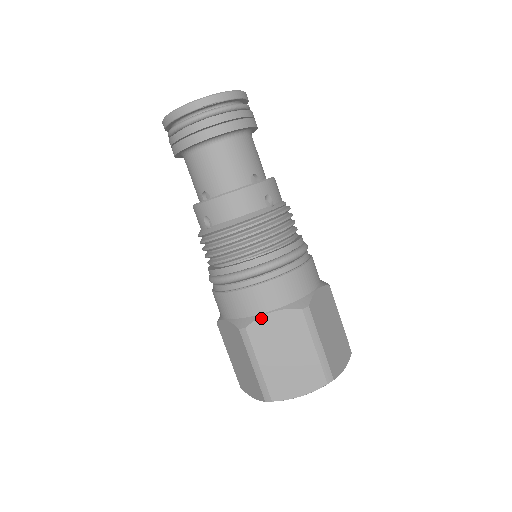
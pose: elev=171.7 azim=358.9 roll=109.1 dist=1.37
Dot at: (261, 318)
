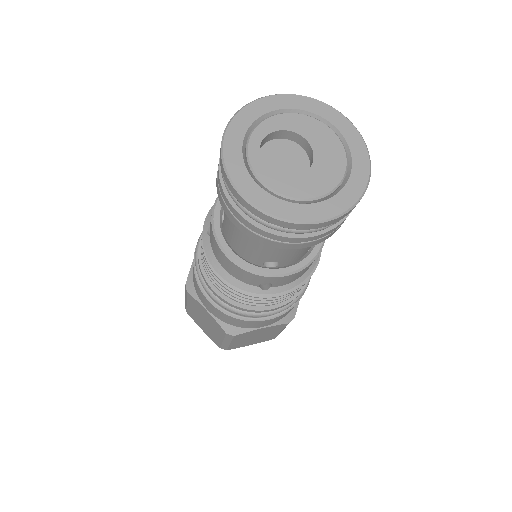
Dot at: (199, 303)
